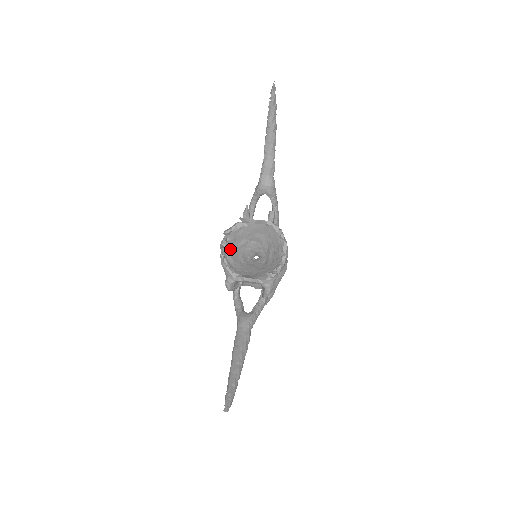
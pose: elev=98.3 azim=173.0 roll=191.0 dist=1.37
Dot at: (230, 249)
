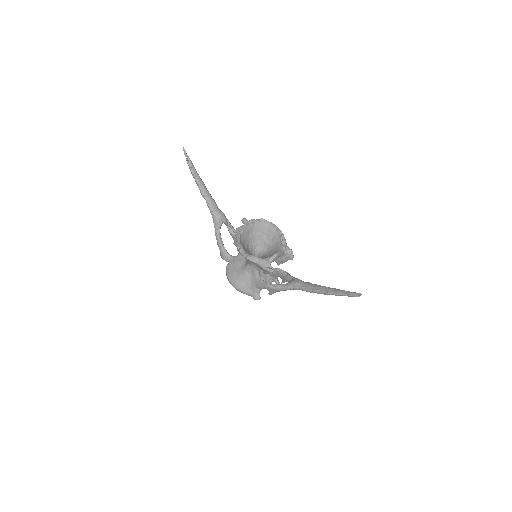
Dot at: (247, 253)
